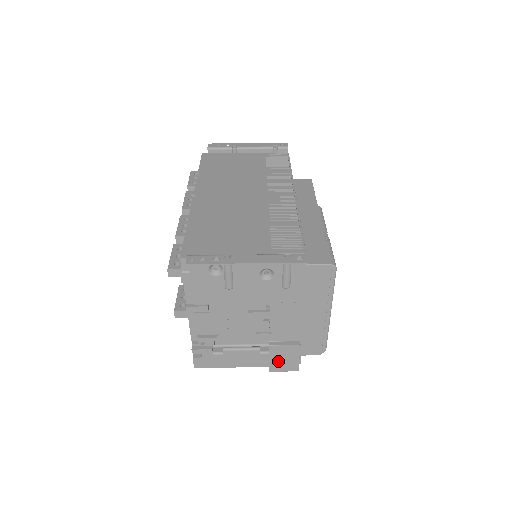
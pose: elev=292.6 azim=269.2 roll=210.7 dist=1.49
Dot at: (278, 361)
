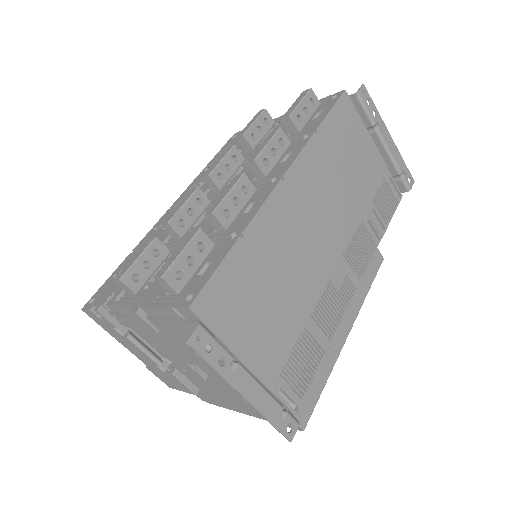
Dot at: (163, 376)
